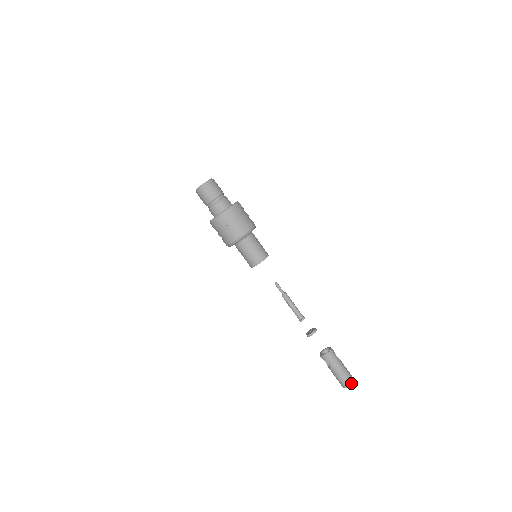
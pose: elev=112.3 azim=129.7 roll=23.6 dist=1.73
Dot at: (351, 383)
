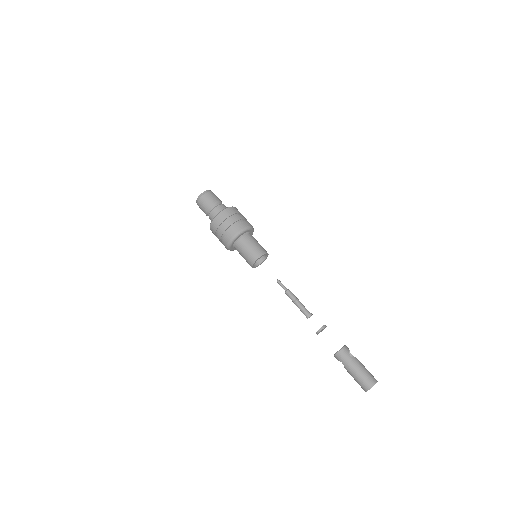
Dot at: (370, 386)
